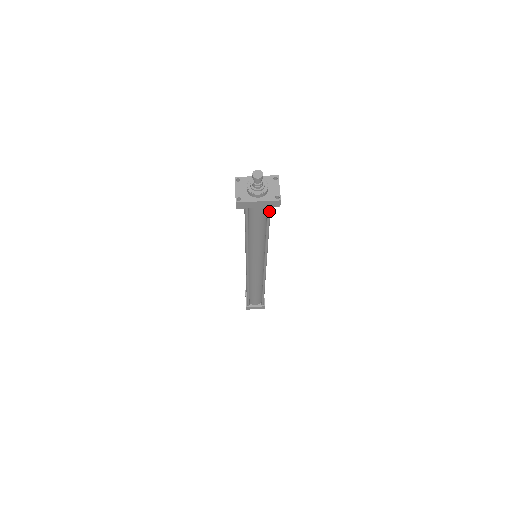
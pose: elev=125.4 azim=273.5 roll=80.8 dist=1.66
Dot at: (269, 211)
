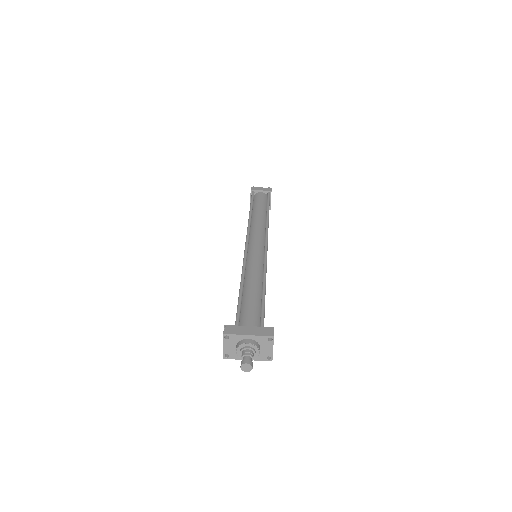
Dot at: occluded
